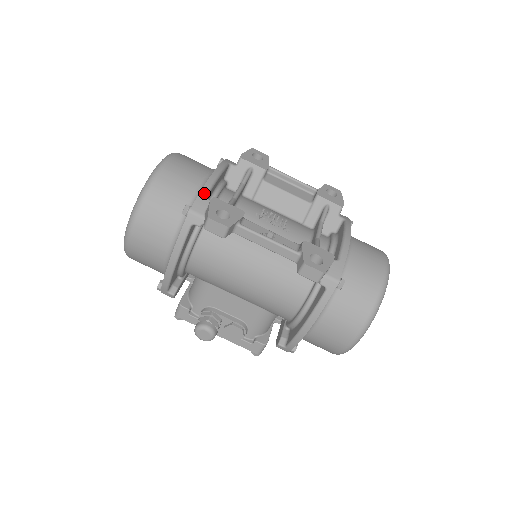
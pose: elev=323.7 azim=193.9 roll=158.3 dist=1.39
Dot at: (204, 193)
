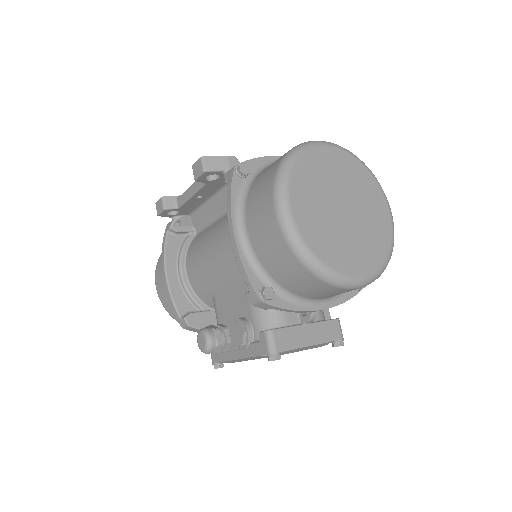
Dot at: occluded
